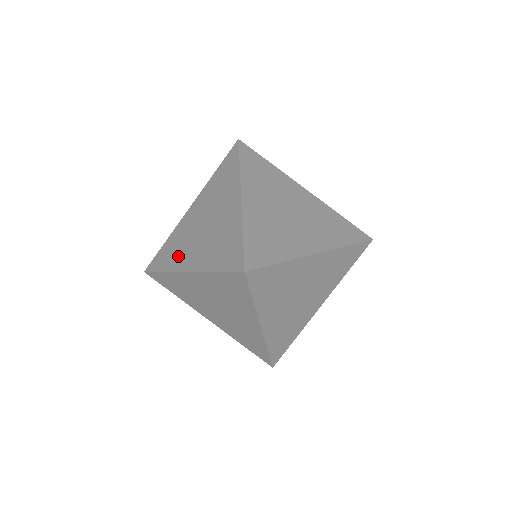
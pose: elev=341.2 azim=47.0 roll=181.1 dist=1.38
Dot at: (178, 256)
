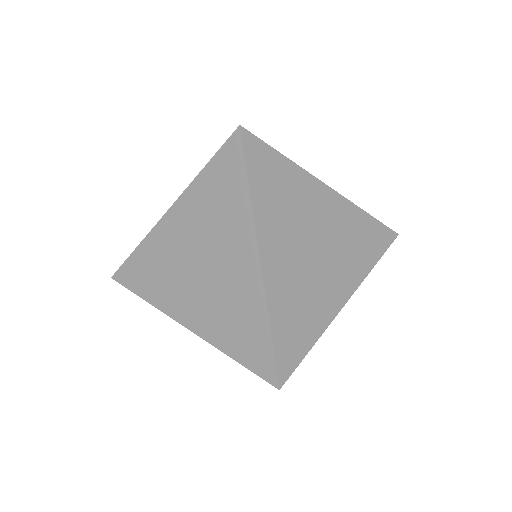
Dot at: (165, 292)
